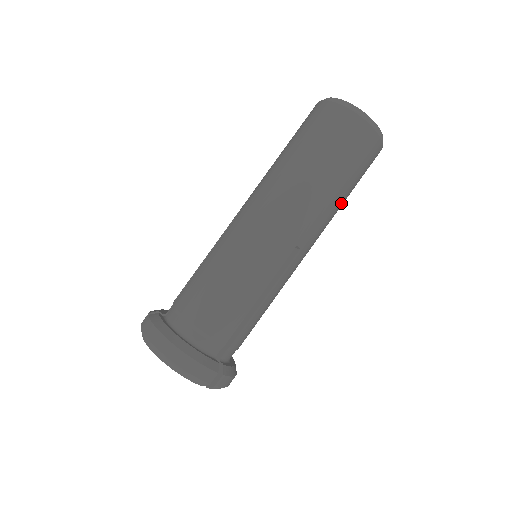
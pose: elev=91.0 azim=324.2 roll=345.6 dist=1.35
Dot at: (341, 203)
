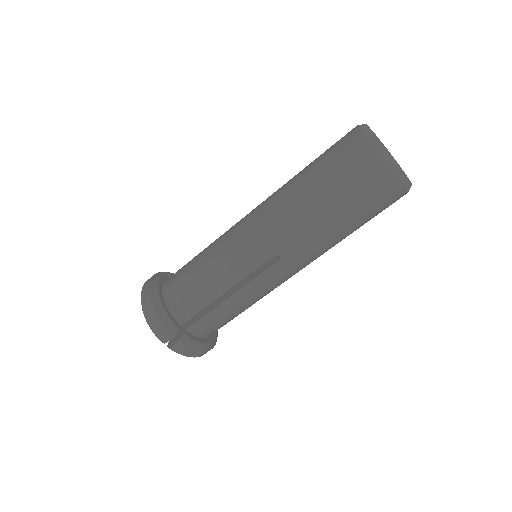
Dot at: (340, 230)
